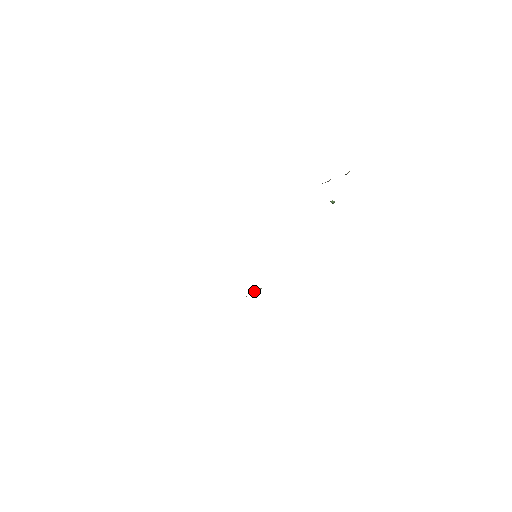
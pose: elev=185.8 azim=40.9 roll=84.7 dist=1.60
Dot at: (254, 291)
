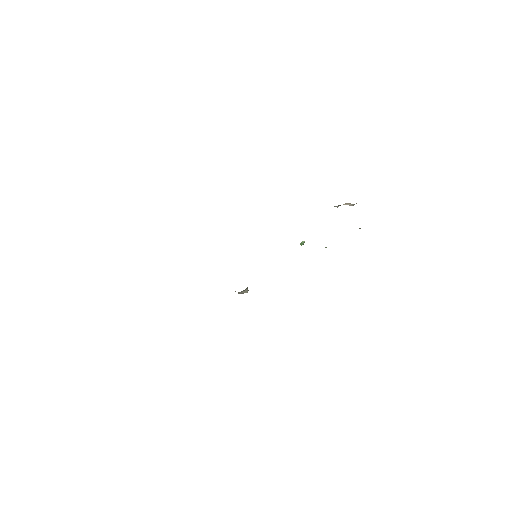
Dot at: (244, 290)
